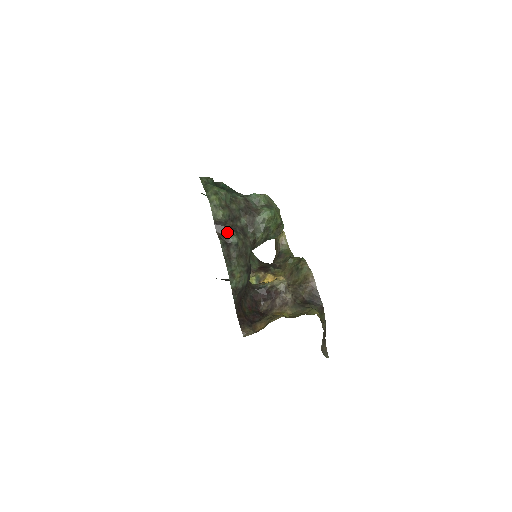
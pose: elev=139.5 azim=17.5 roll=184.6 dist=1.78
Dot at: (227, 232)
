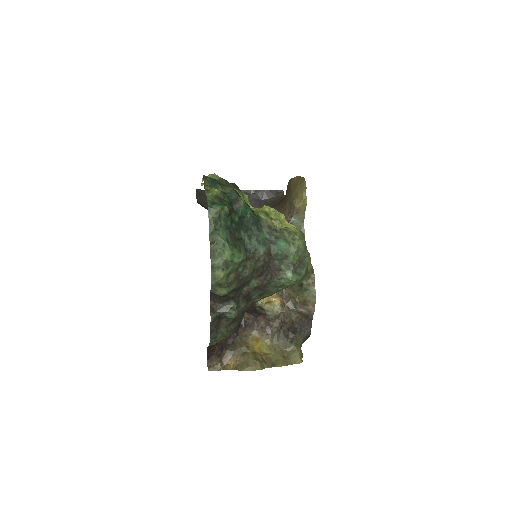
Dot at: (225, 302)
